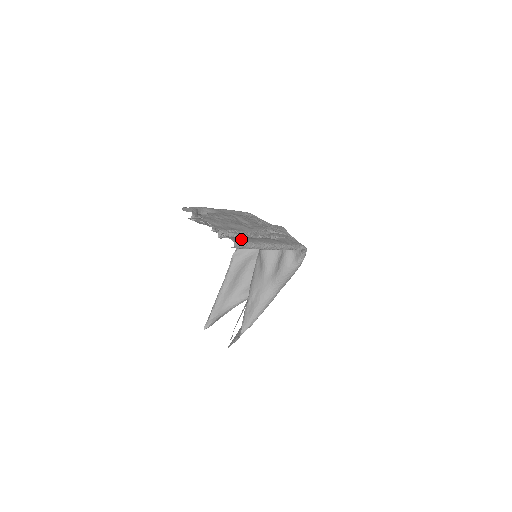
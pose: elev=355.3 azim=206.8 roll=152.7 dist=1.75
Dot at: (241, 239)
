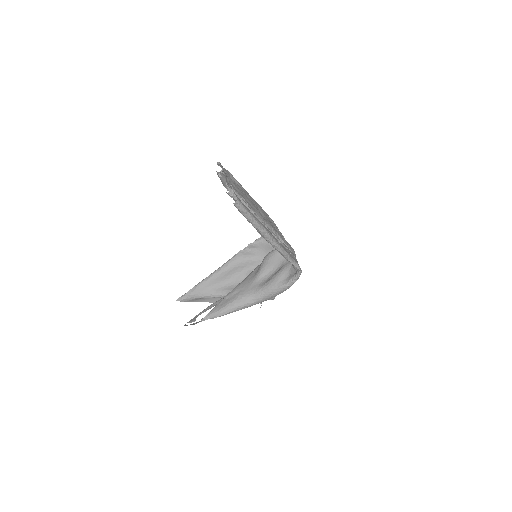
Dot at: occluded
